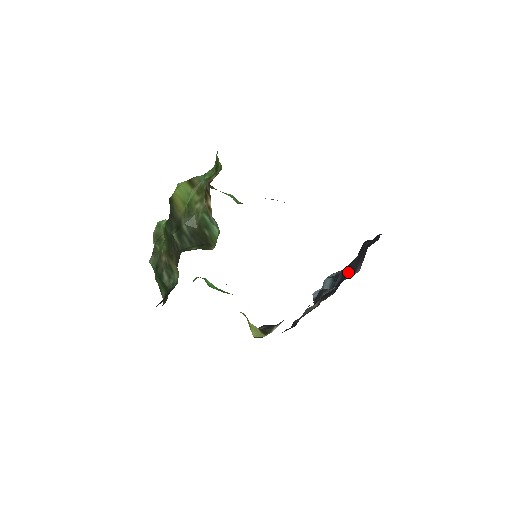
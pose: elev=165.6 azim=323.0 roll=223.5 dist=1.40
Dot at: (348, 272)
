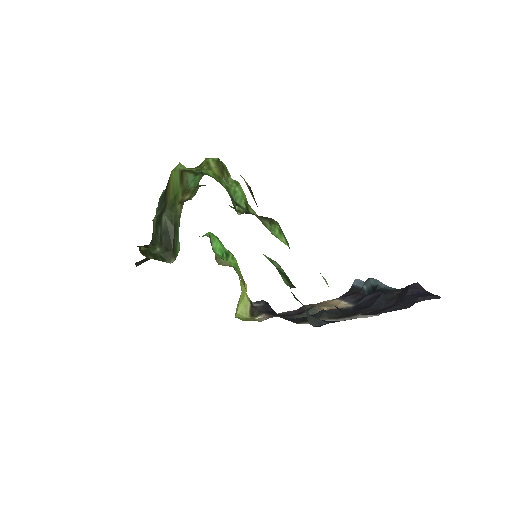
Dot at: (372, 304)
